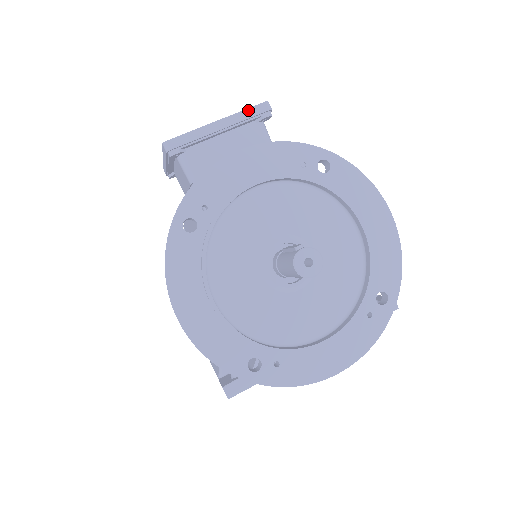
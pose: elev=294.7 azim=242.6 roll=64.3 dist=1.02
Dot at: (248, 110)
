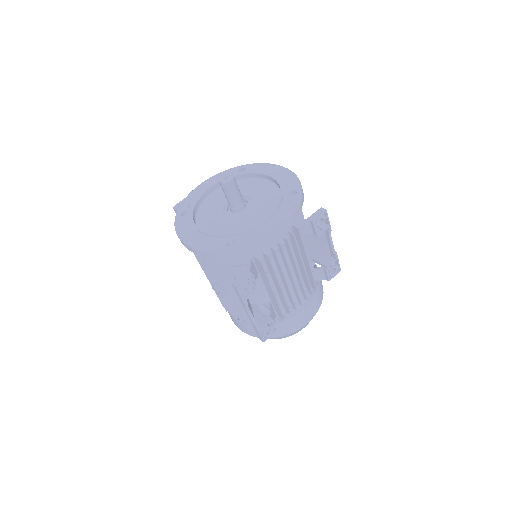
Dot at: occluded
